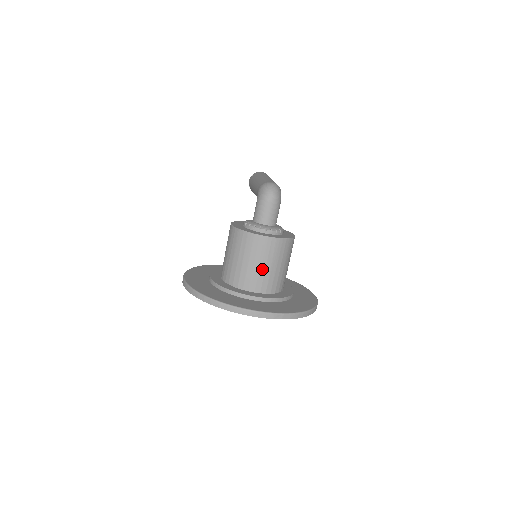
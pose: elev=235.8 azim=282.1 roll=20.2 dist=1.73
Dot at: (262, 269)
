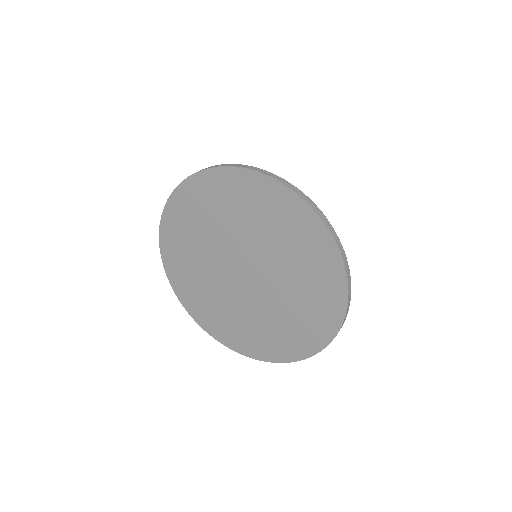
Dot at: occluded
